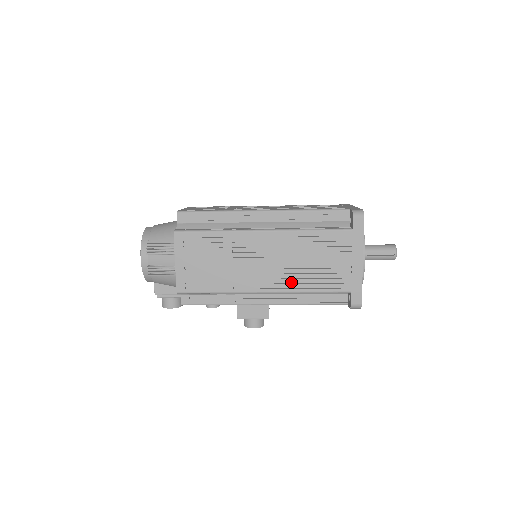
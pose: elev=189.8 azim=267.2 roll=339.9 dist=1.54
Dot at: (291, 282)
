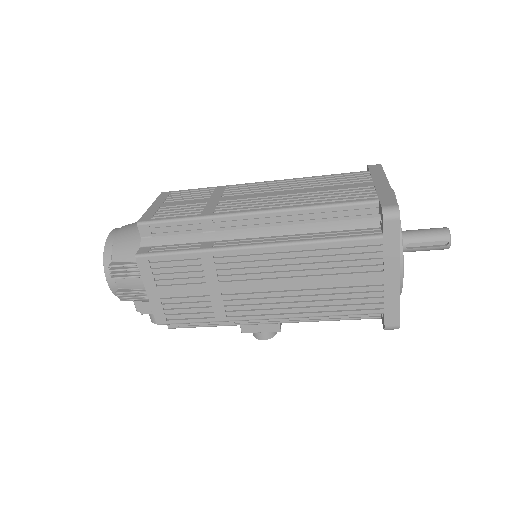
Dot at: (301, 305)
